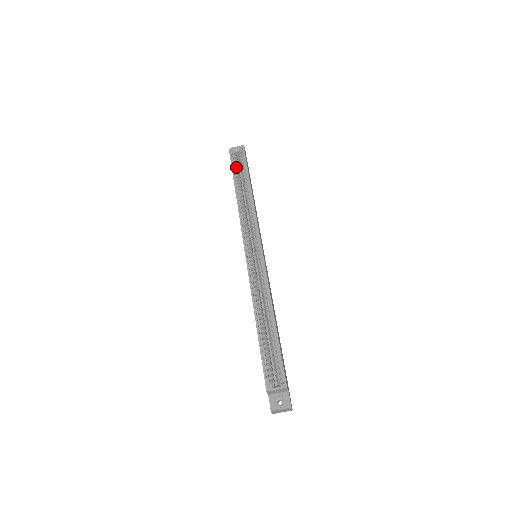
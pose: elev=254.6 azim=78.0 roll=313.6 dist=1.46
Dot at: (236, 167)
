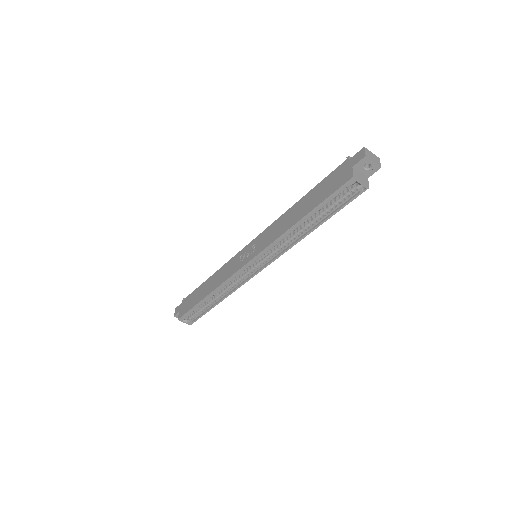
Dot at: (334, 196)
